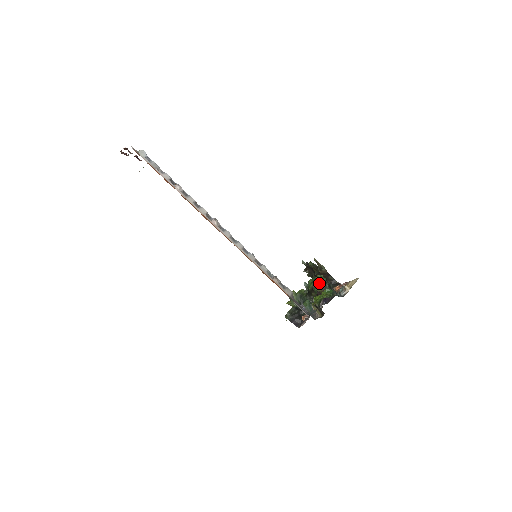
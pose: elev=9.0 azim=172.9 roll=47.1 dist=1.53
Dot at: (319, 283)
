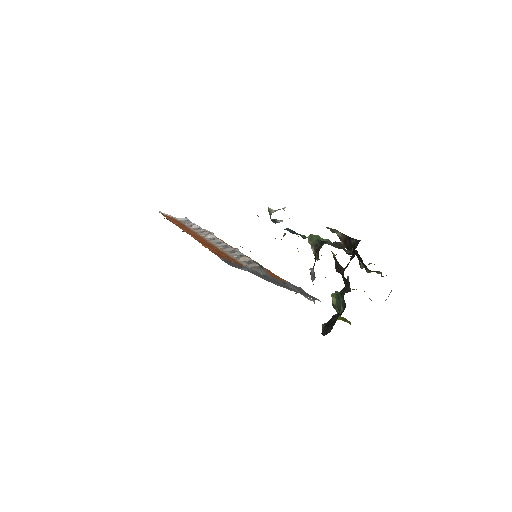
Dot at: (311, 246)
